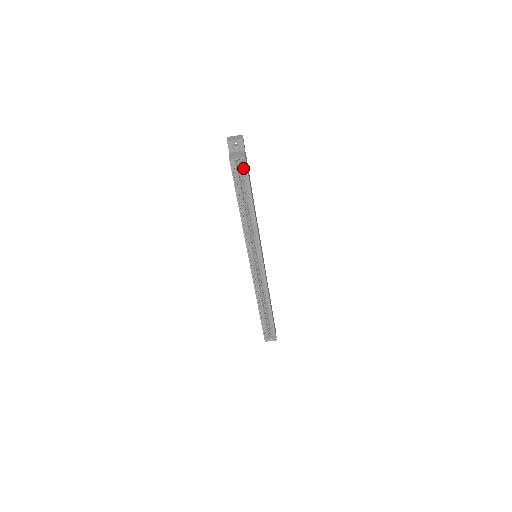
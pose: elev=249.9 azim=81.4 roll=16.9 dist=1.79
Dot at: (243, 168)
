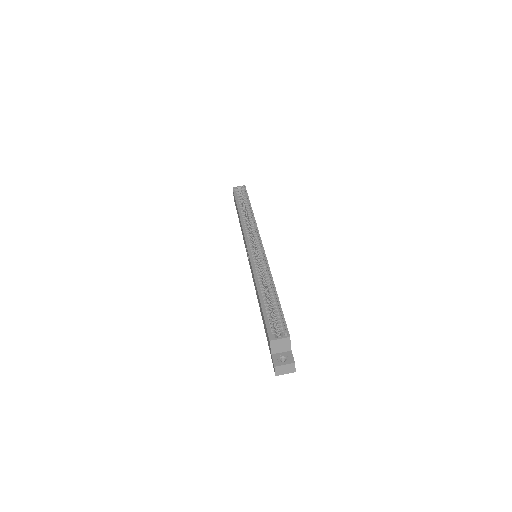
Dot at: (243, 193)
